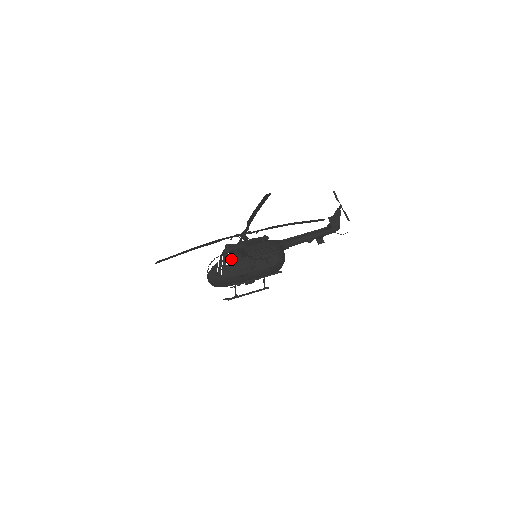
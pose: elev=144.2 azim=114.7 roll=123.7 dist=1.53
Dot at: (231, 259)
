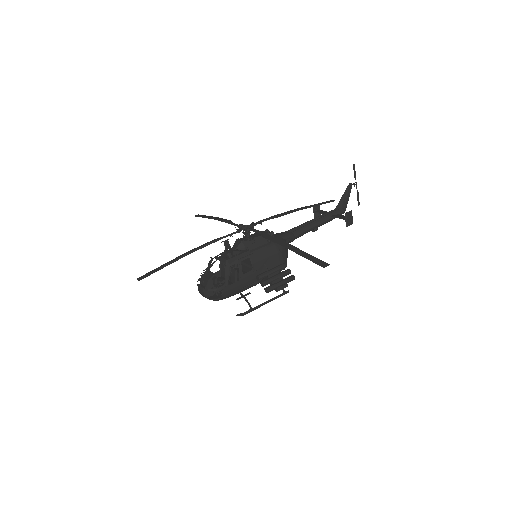
Dot at: occluded
